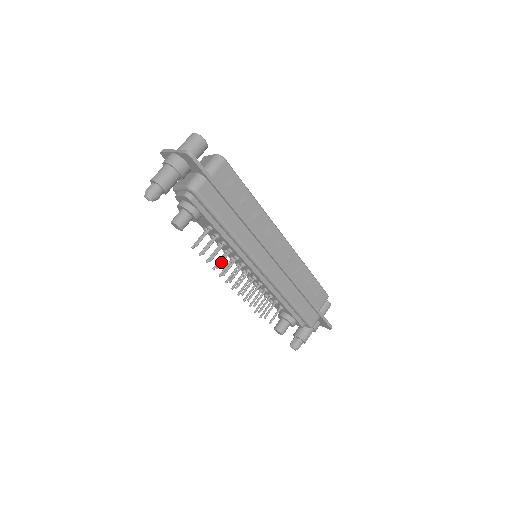
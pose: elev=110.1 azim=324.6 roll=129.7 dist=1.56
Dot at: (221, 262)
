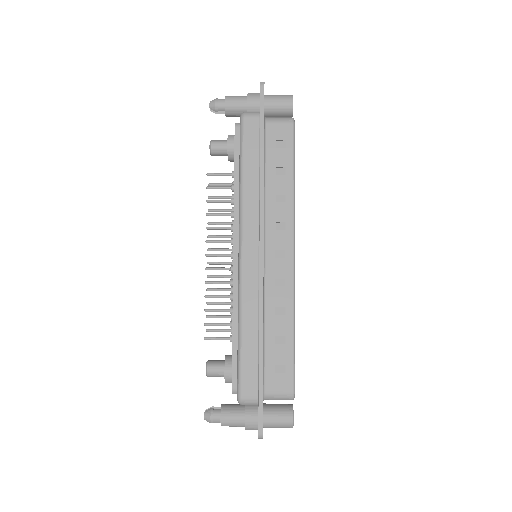
Dot at: (215, 213)
